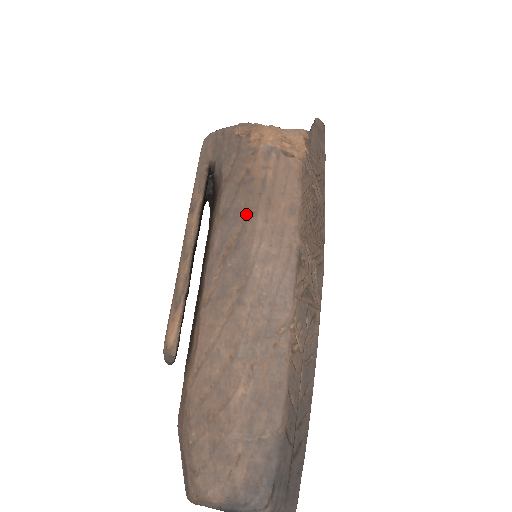
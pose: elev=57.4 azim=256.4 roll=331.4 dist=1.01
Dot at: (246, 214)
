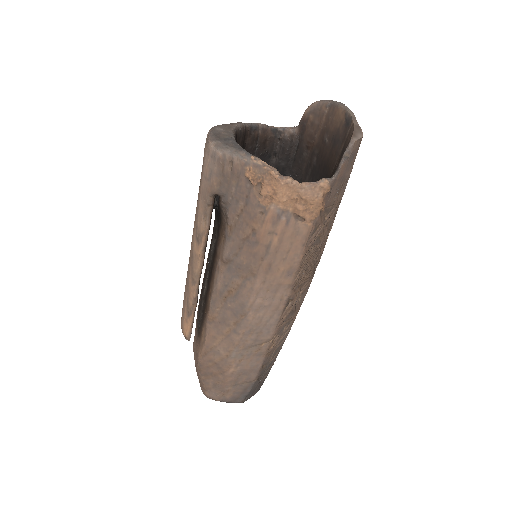
Dot at: (247, 273)
